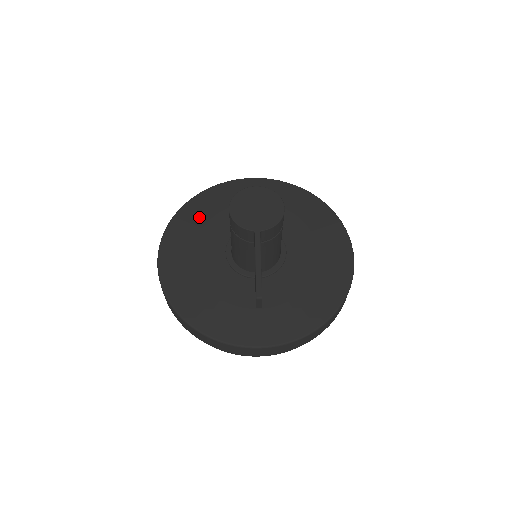
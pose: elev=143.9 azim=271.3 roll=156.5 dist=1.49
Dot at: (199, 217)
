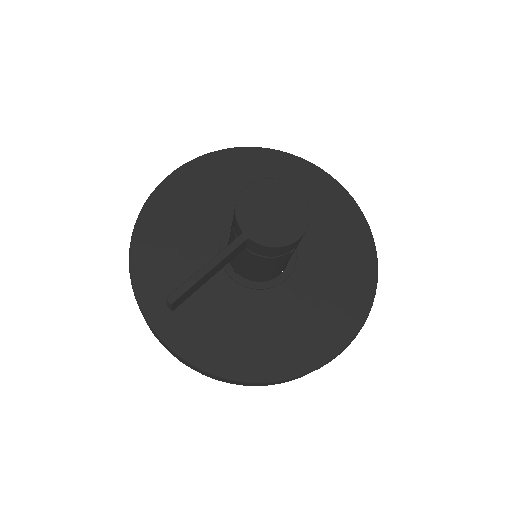
Dot at: (246, 171)
